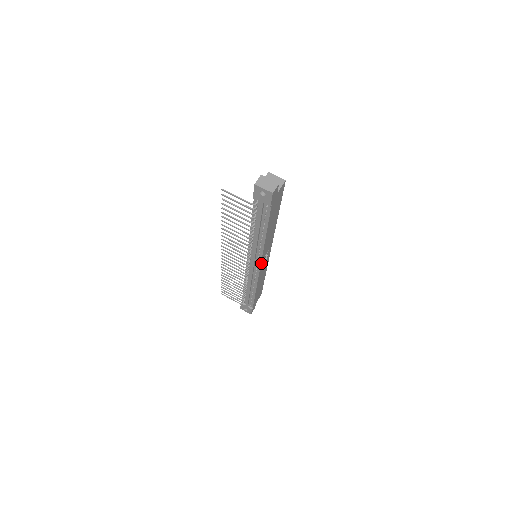
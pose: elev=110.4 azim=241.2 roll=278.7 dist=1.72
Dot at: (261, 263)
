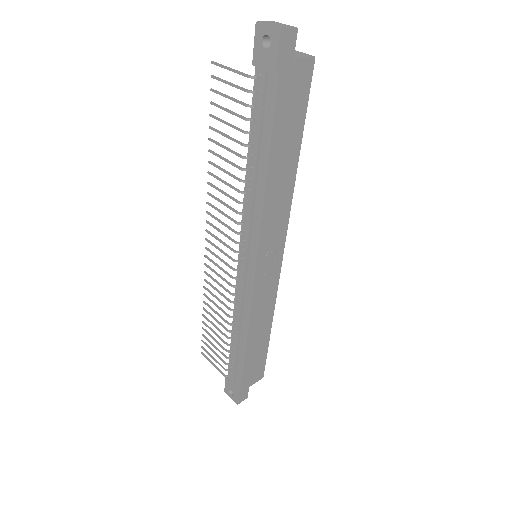
Dot at: (258, 259)
